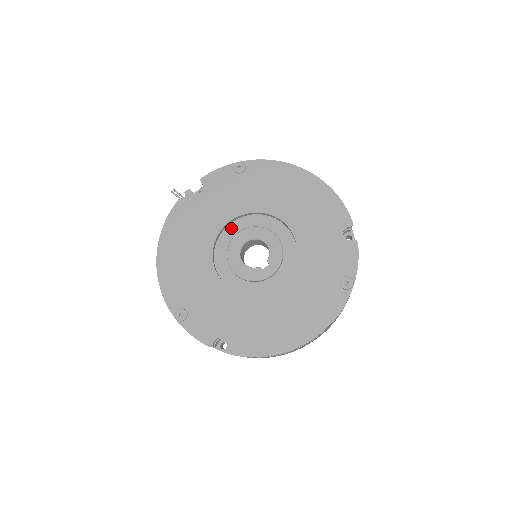
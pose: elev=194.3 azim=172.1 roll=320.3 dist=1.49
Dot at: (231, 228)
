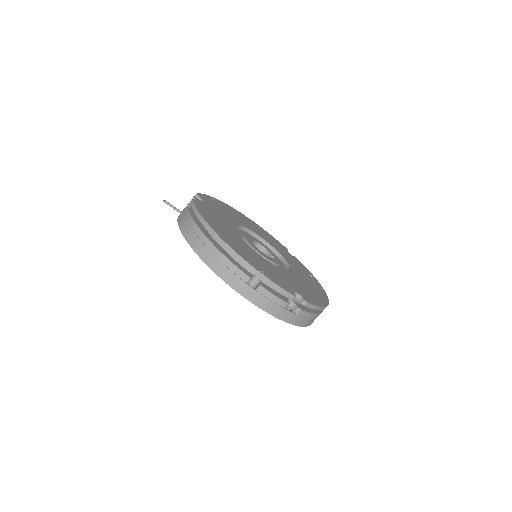
Dot at: occluded
